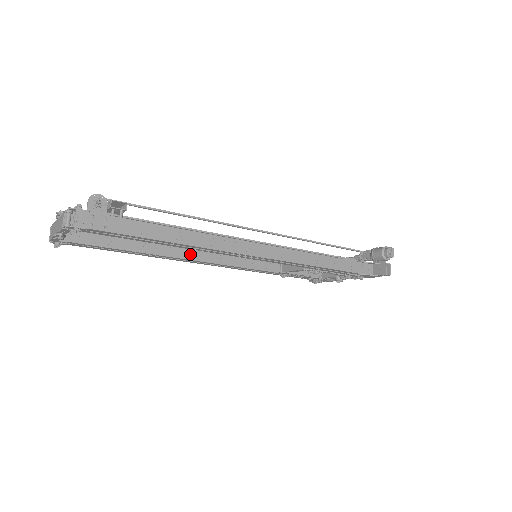
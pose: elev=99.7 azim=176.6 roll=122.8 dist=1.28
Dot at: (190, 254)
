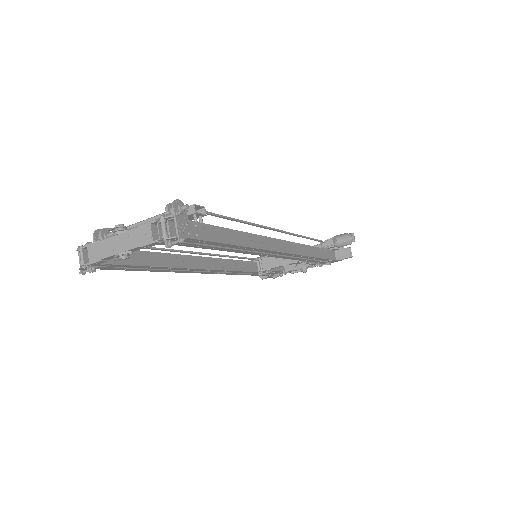
Dot at: (200, 263)
